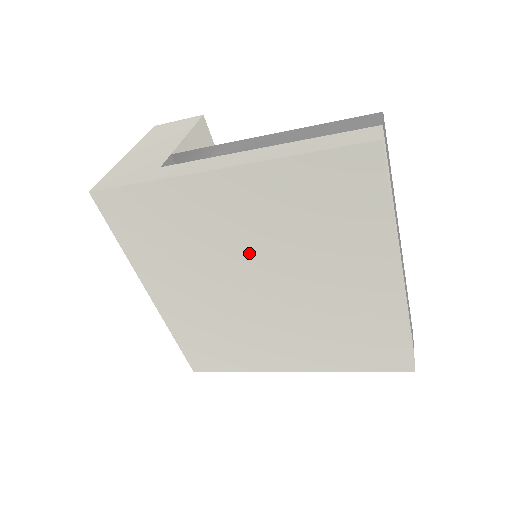
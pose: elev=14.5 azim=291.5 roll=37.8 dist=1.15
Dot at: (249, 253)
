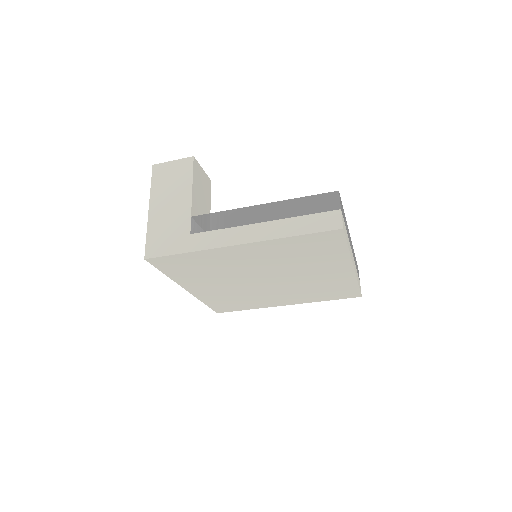
Dot at: (258, 270)
